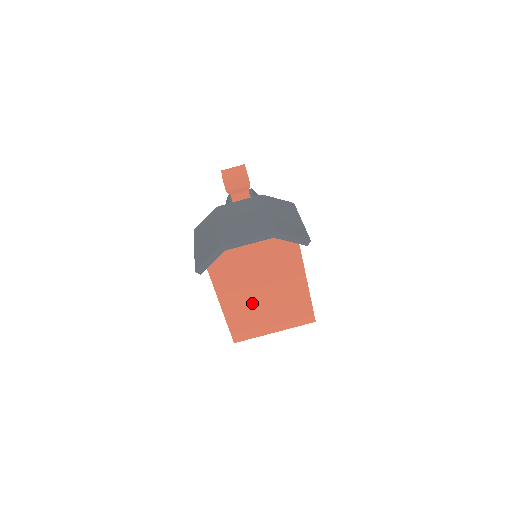
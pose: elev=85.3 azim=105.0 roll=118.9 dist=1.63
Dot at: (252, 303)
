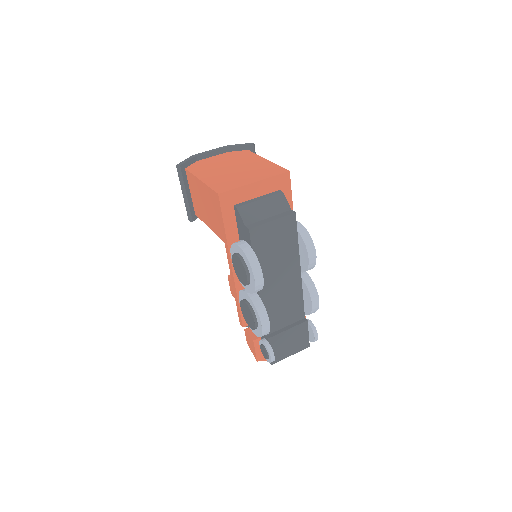
Dot at: (226, 174)
